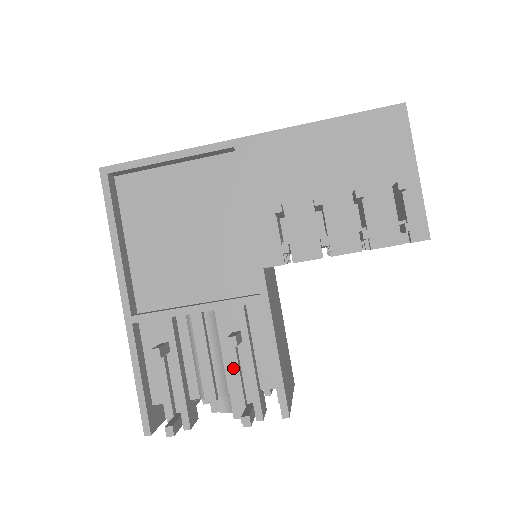
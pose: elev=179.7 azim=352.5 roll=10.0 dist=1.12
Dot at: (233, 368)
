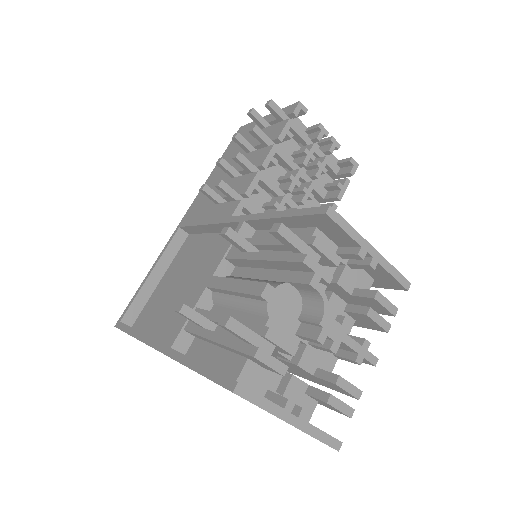
Dot at: (261, 259)
